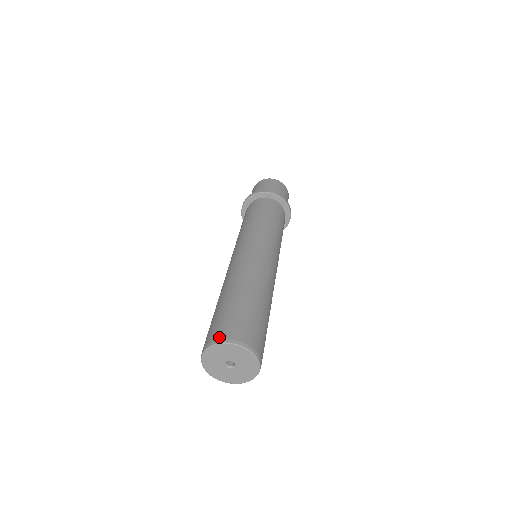
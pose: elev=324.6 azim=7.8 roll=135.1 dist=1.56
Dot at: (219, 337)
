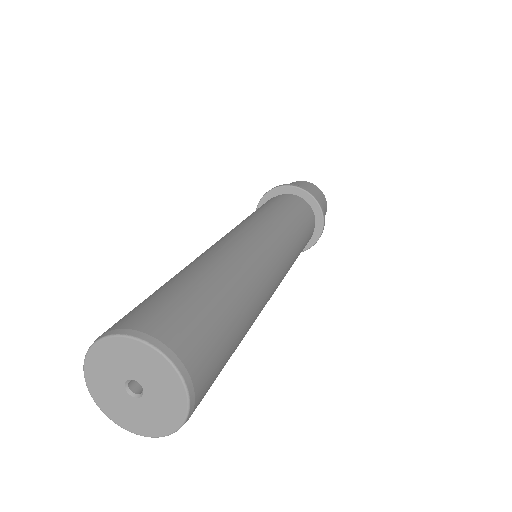
Dot at: occluded
